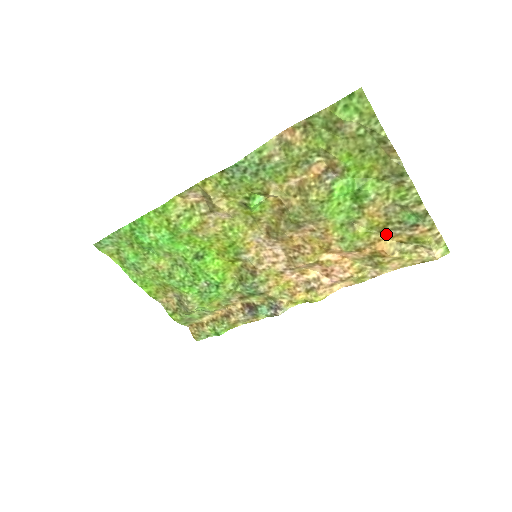
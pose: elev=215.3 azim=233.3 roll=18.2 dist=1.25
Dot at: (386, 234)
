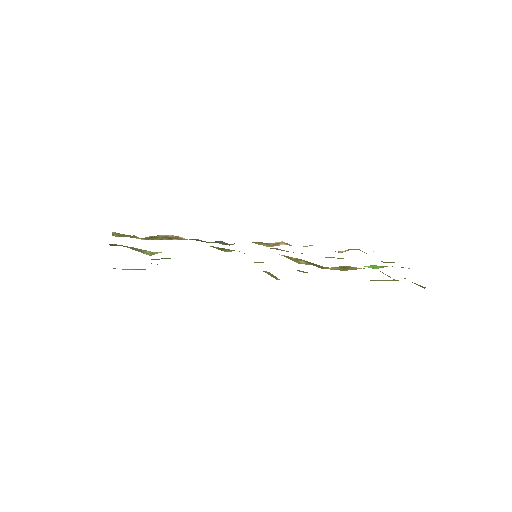
Dot at: occluded
